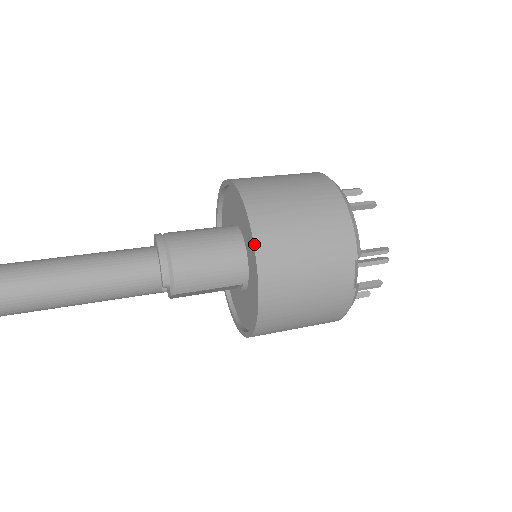
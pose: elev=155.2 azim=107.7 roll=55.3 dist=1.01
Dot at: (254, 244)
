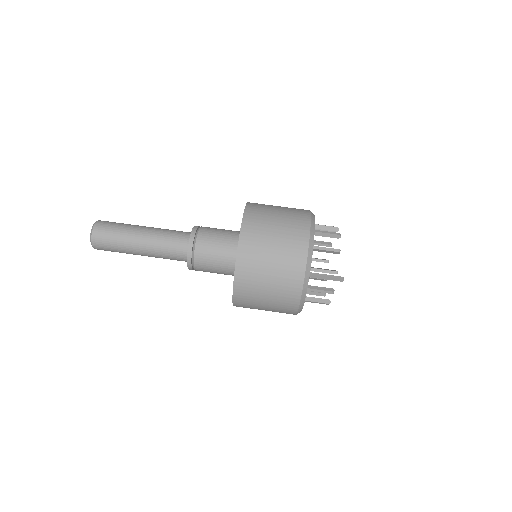
Dot at: occluded
